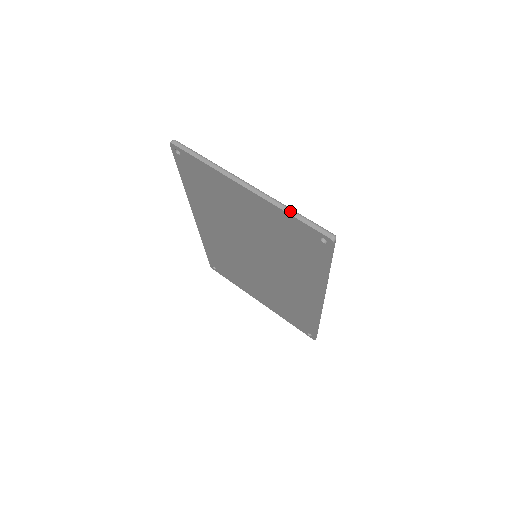
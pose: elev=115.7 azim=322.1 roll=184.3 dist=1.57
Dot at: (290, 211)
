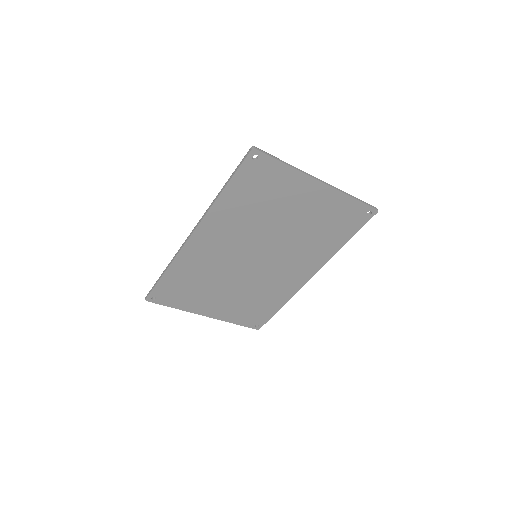
Dot at: (352, 196)
